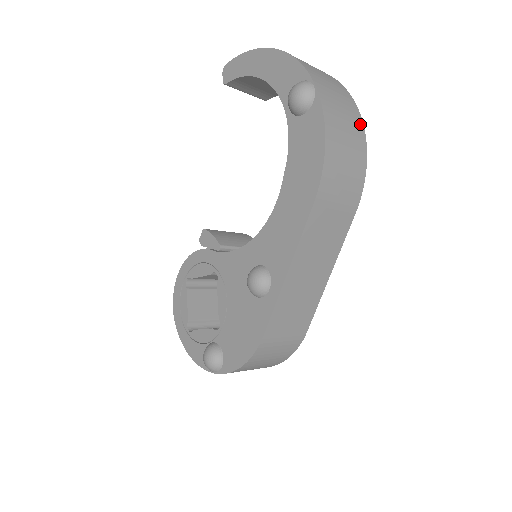
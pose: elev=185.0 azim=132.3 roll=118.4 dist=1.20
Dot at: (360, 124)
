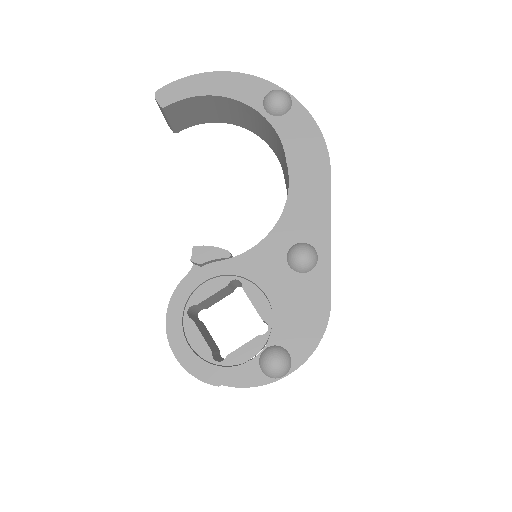
Dot at: occluded
